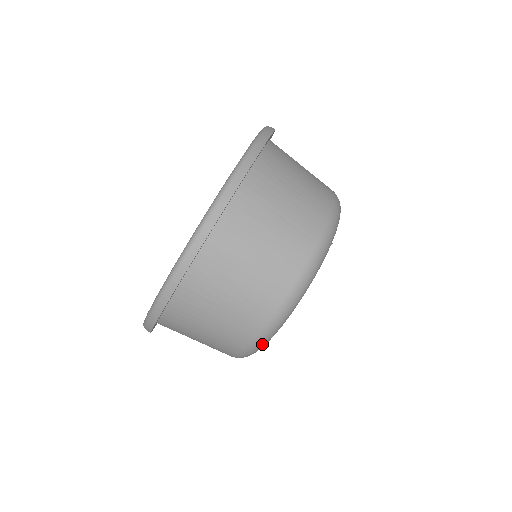
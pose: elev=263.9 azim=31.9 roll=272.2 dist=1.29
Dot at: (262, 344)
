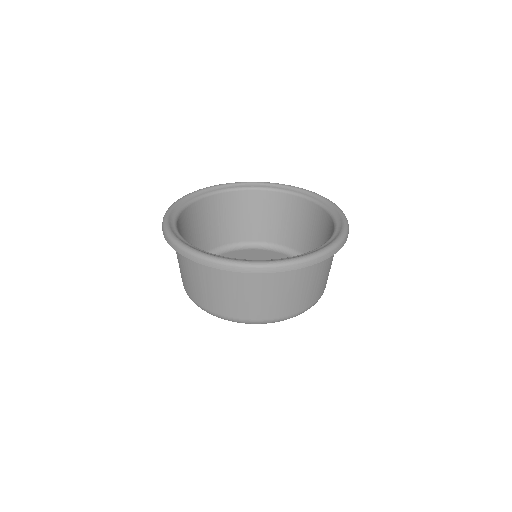
Dot at: occluded
